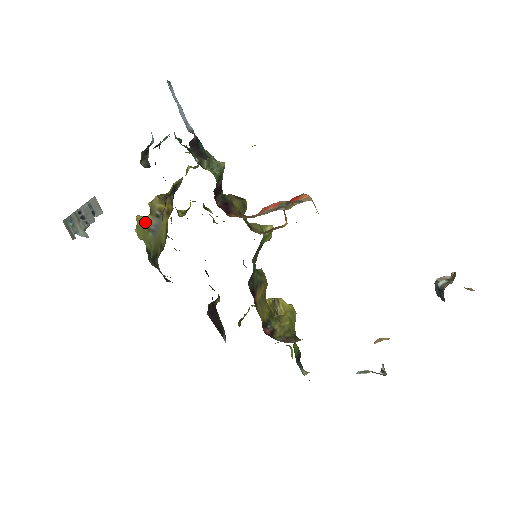
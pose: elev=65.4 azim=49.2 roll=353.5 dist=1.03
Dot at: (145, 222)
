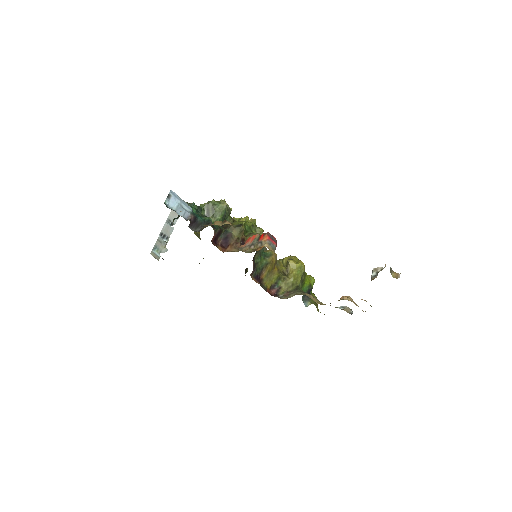
Dot at: (196, 233)
